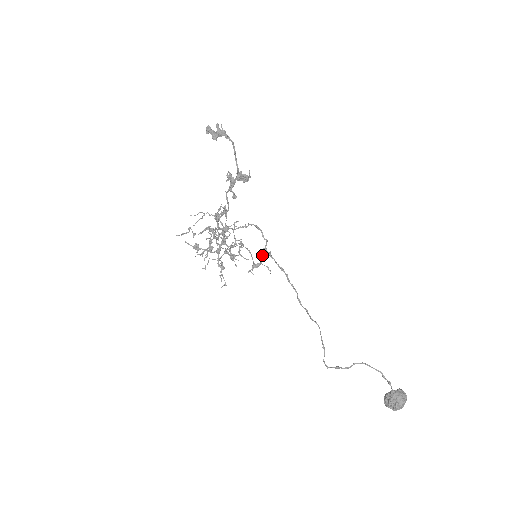
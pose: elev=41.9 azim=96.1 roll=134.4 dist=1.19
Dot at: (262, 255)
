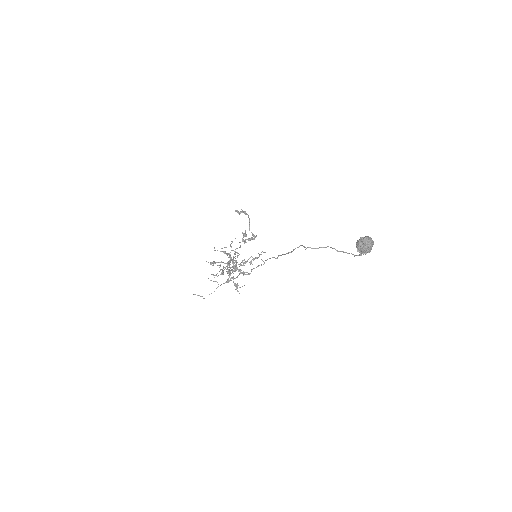
Dot at: occluded
